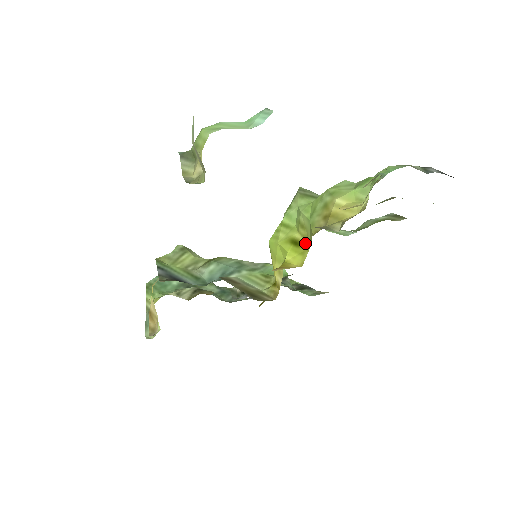
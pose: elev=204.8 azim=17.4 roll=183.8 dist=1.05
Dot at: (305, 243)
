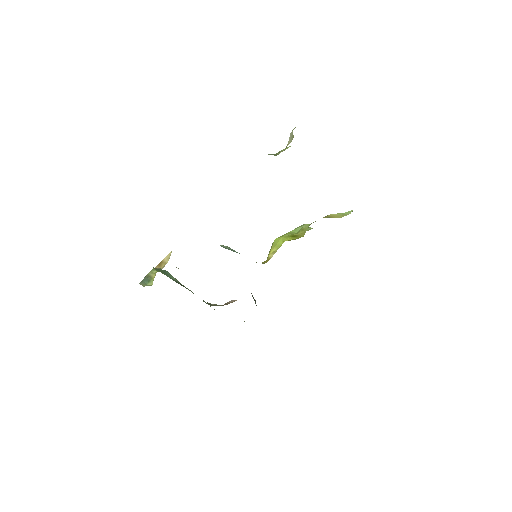
Dot at: (301, 236)
